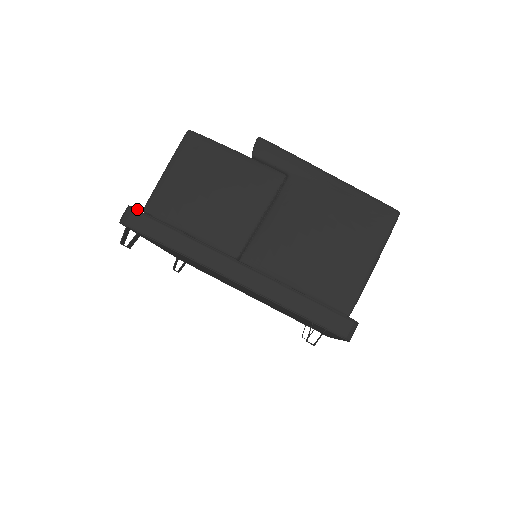
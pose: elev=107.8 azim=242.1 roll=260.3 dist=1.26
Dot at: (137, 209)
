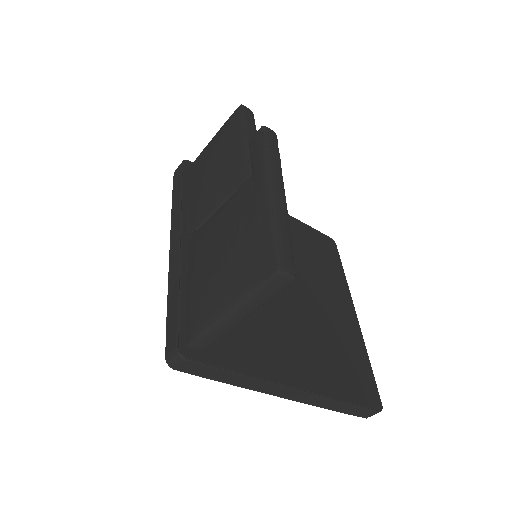
Dot at: (183, 164)
